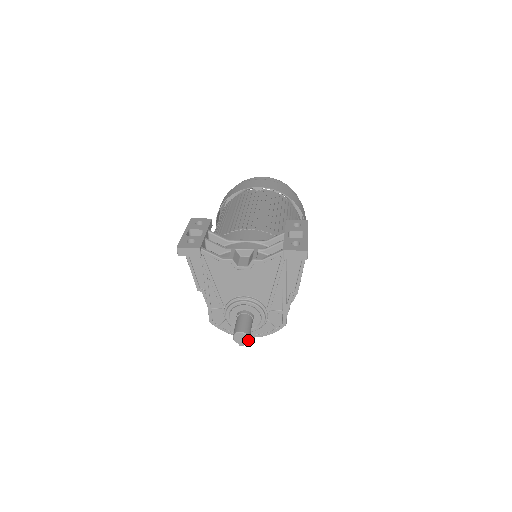
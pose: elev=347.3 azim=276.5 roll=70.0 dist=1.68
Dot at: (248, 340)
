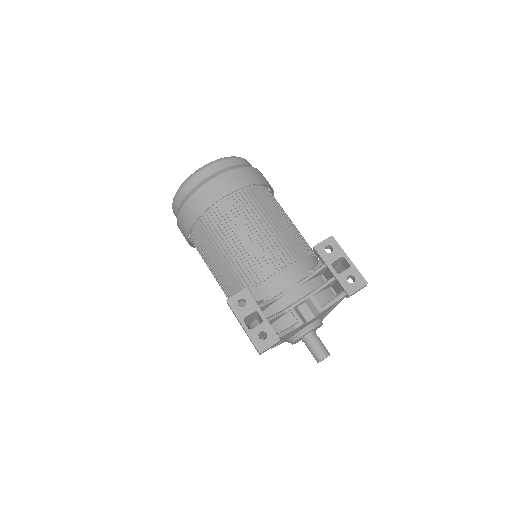
Dot at: occluded
